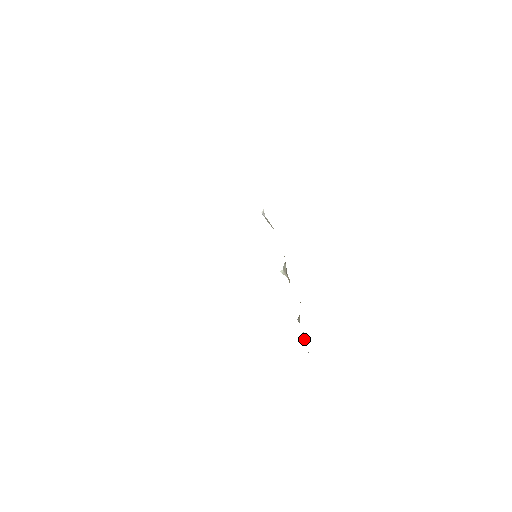
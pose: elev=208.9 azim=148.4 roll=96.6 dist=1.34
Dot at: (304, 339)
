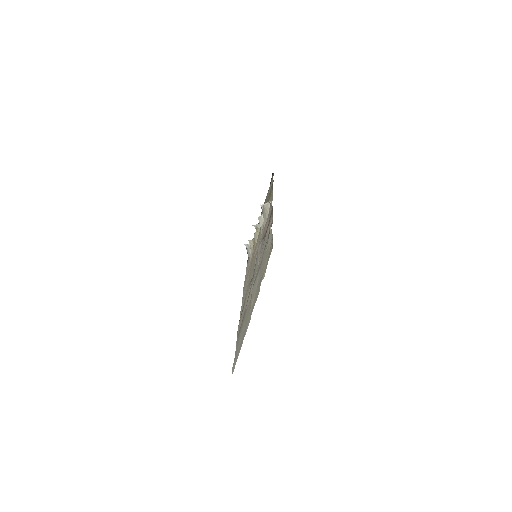
Dot at: (247, 248)
